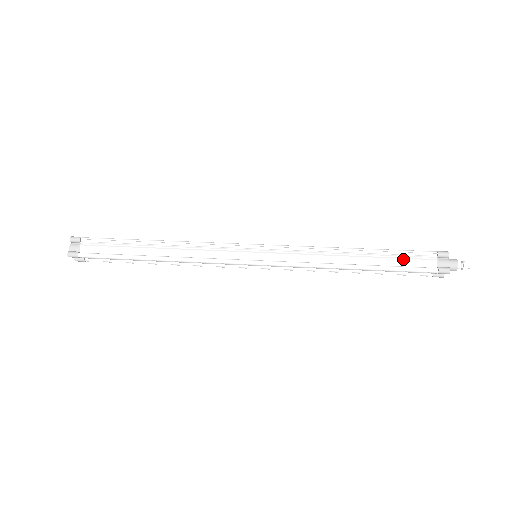
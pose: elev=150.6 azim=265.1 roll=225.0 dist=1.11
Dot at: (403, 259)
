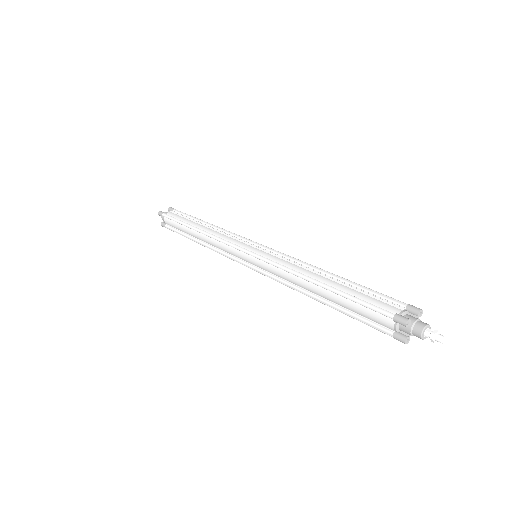
Dot at: (368, 295)
